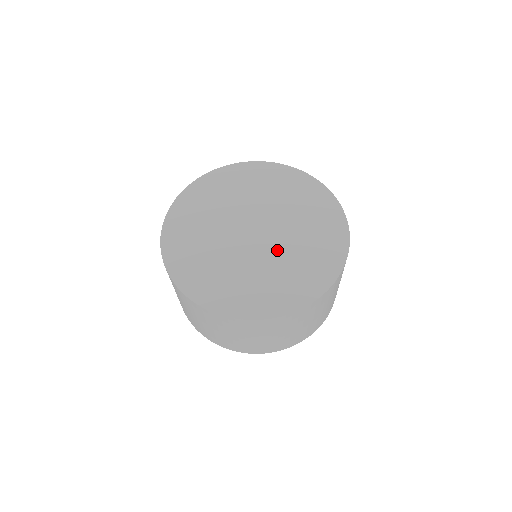
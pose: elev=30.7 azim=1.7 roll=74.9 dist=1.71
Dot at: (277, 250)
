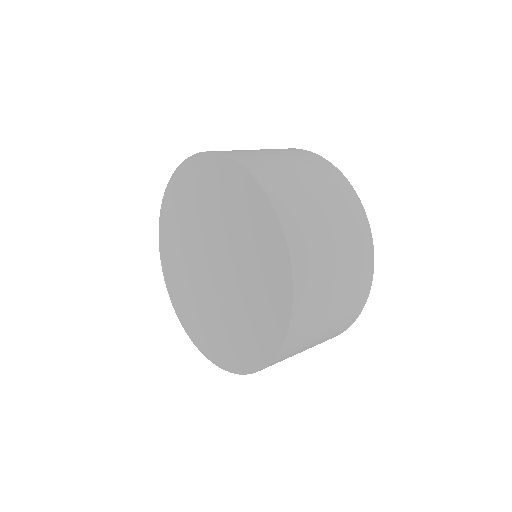
Dot at: (228, 298)
